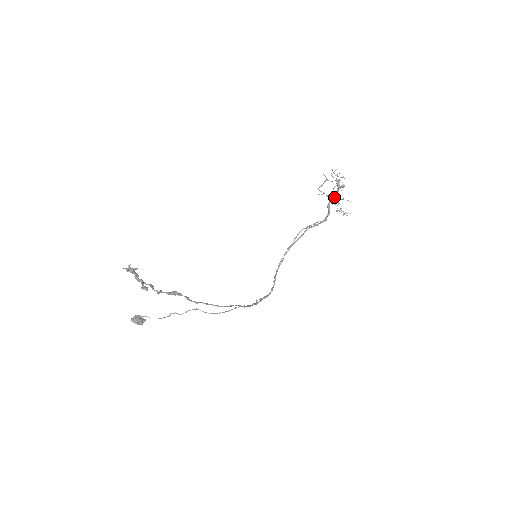
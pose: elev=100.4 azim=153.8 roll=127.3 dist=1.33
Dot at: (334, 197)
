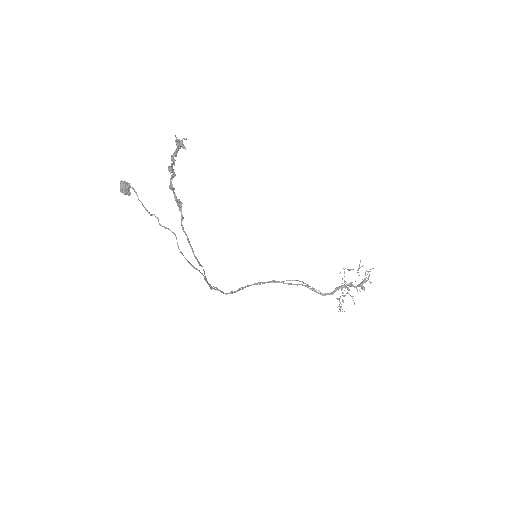
Dot at: (348, 287)
